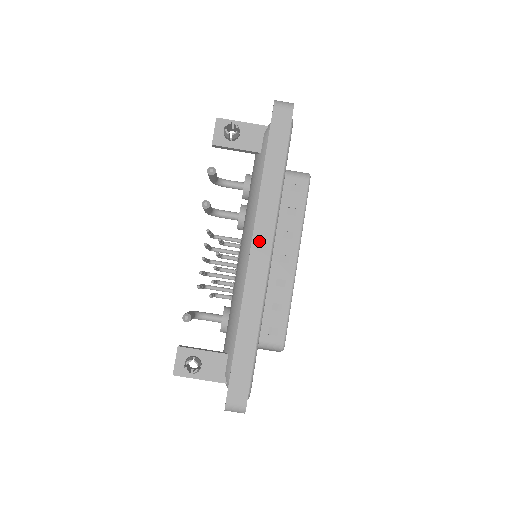
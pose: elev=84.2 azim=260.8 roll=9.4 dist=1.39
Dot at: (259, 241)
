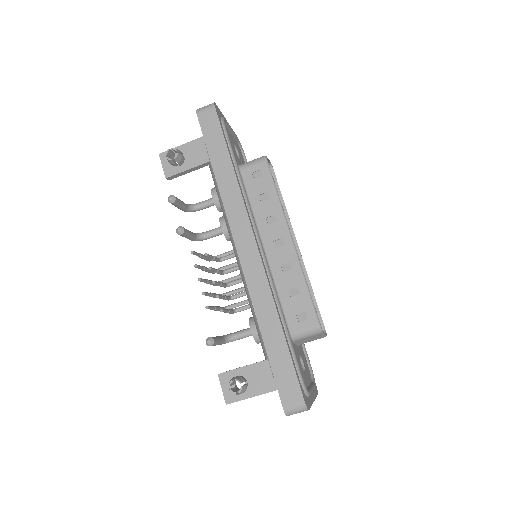
Dot at: (240, 237)
